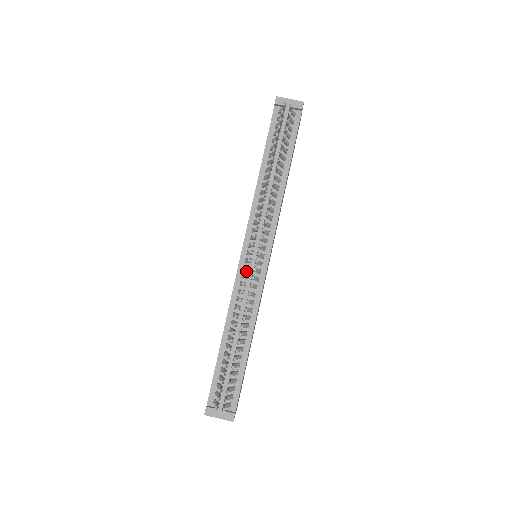
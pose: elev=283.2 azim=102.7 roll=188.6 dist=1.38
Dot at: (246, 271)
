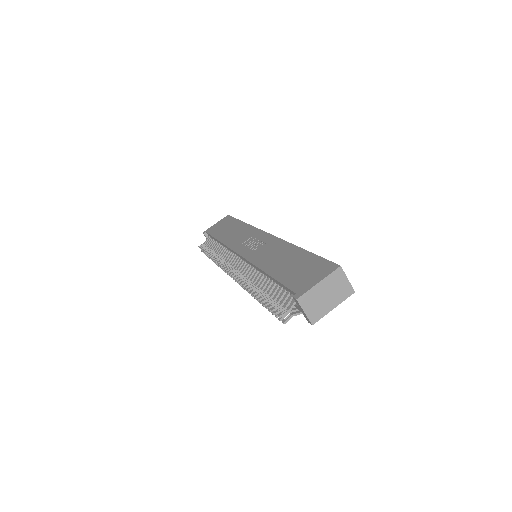
Dot at: (237, 257)
